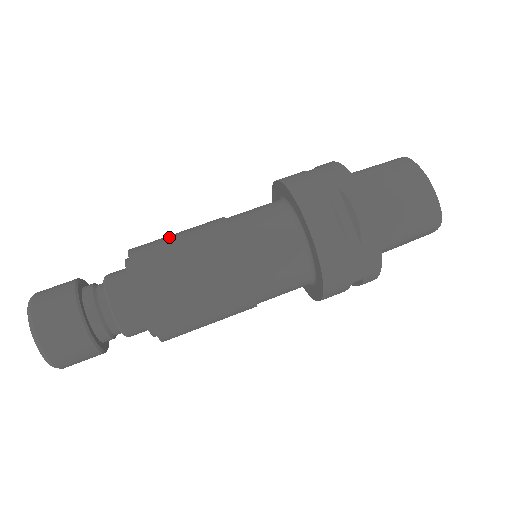
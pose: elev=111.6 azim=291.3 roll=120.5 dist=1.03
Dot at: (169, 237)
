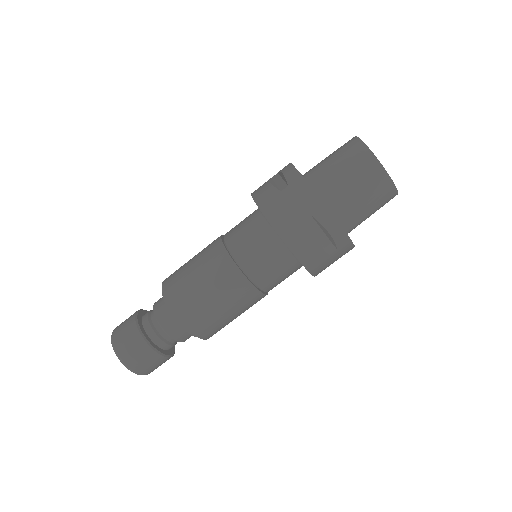
Dot at: (189, 277)
